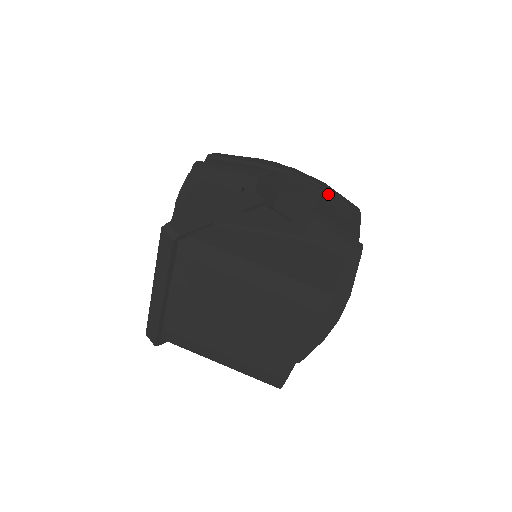
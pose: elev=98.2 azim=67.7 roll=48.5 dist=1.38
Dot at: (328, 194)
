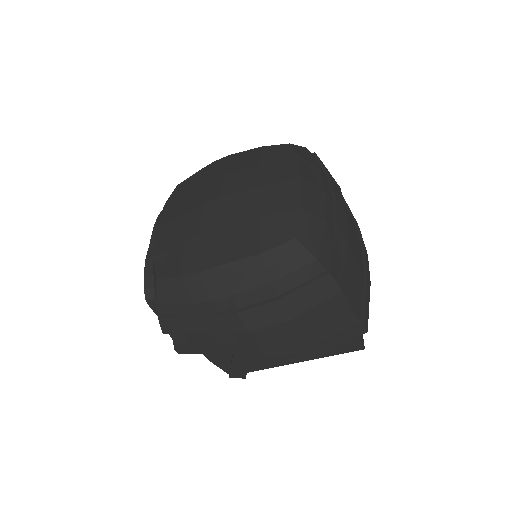
Dot at: (296, 317)
